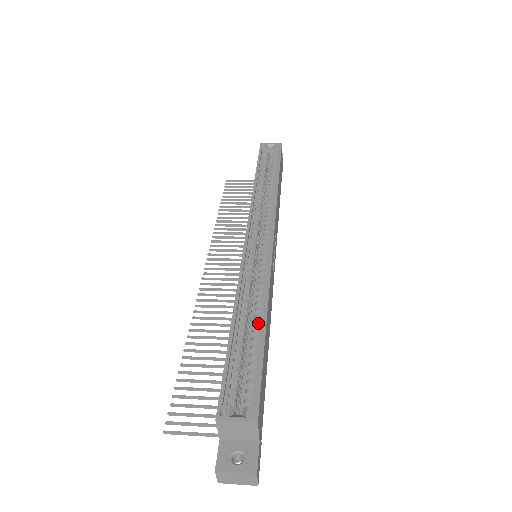
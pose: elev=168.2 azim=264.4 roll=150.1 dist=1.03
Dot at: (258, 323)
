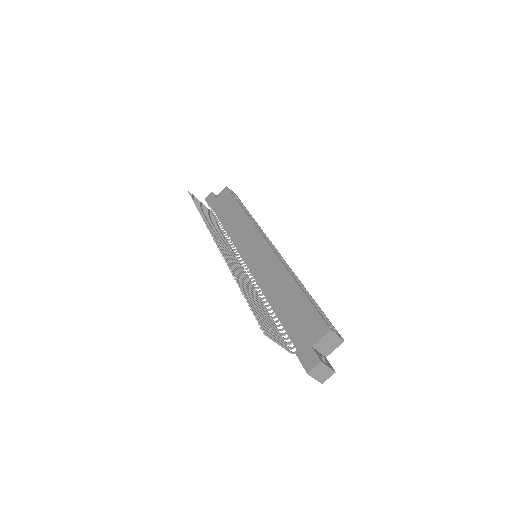
Dot at: (305, 293)
